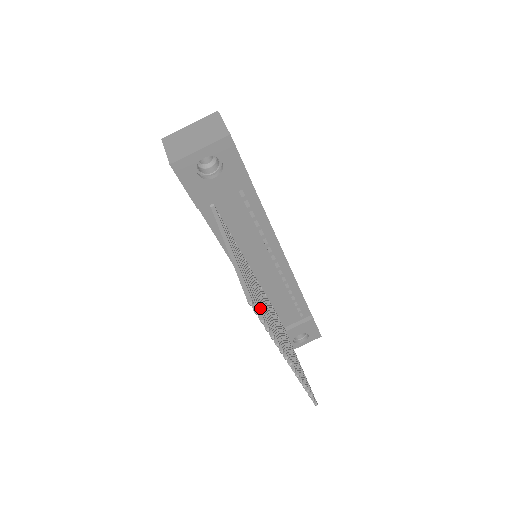
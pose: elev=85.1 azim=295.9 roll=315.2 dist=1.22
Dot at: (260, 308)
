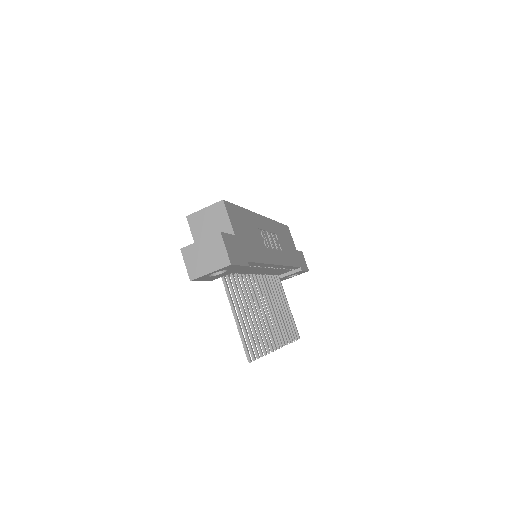
Dot at: (257, 340)
